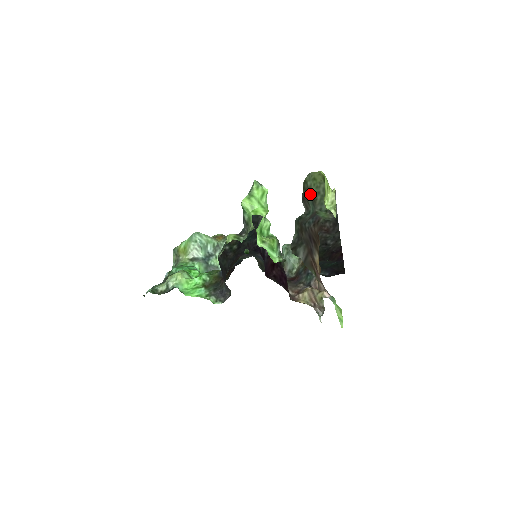
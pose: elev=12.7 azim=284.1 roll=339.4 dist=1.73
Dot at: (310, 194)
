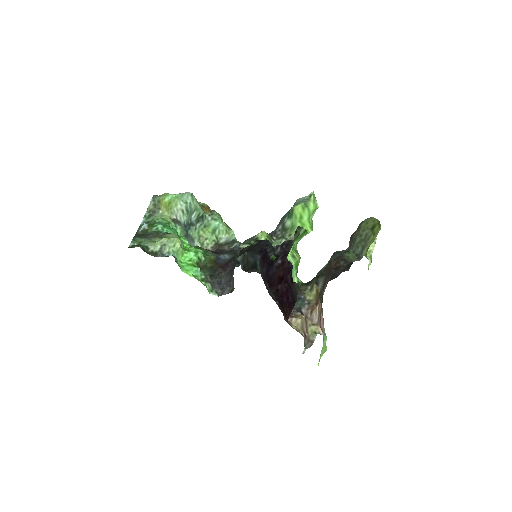
Dot at: (357, 234)
